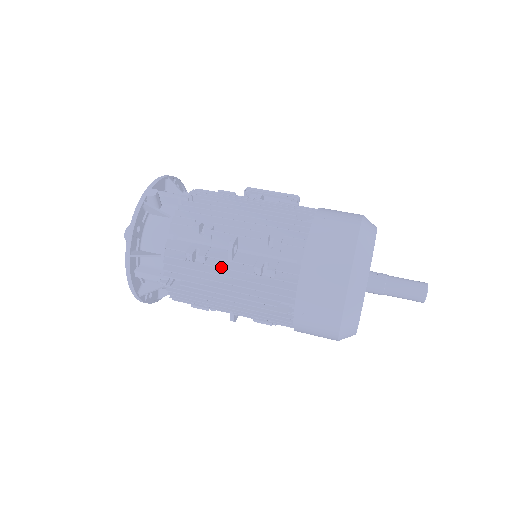
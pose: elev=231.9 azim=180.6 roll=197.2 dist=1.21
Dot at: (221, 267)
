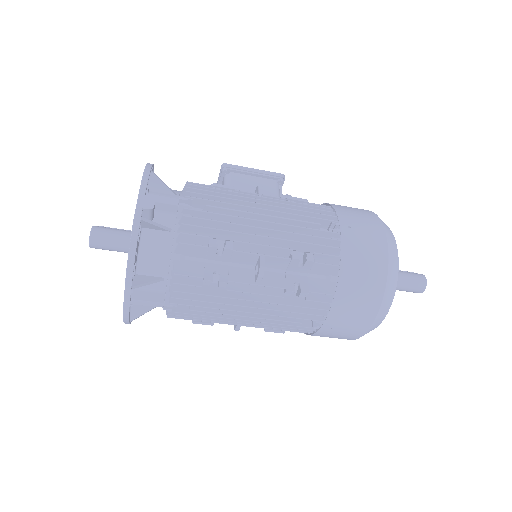
Dot at: (247, 292)
